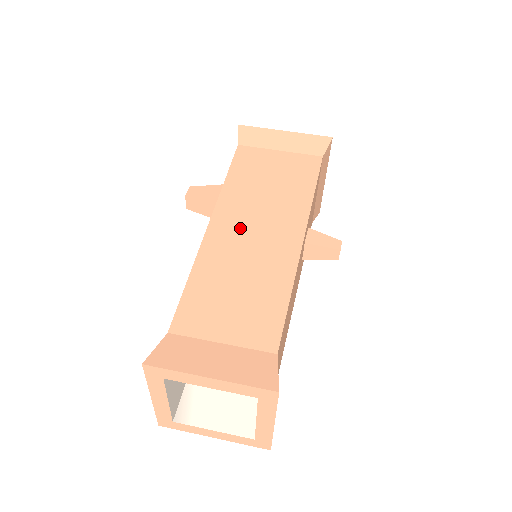
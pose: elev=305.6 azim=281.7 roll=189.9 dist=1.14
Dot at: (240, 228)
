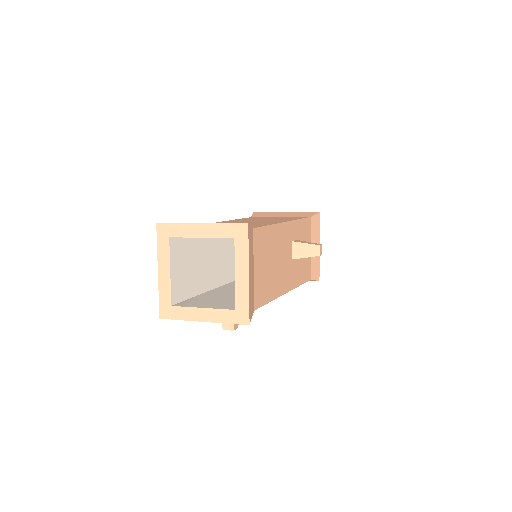
Dot at: (242, 221)
